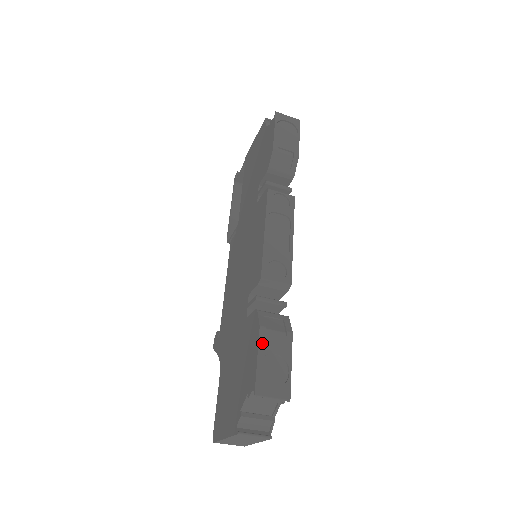
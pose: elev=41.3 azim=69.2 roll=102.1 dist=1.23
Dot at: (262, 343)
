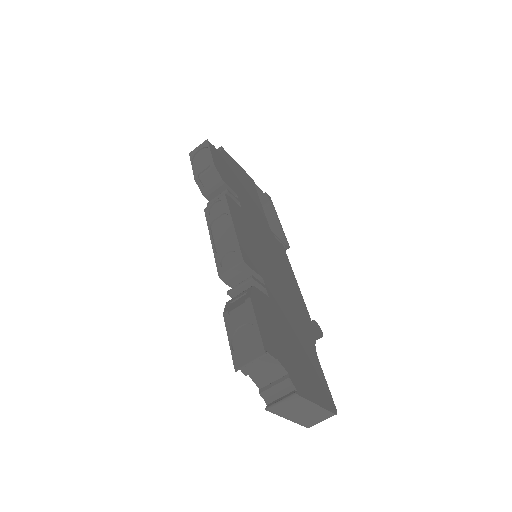
Dot at: (228, 325)
